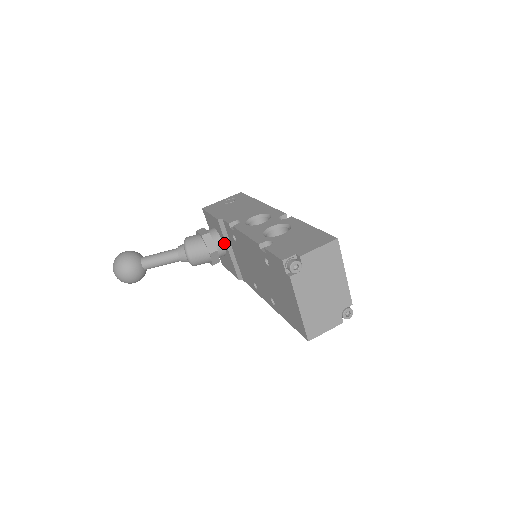
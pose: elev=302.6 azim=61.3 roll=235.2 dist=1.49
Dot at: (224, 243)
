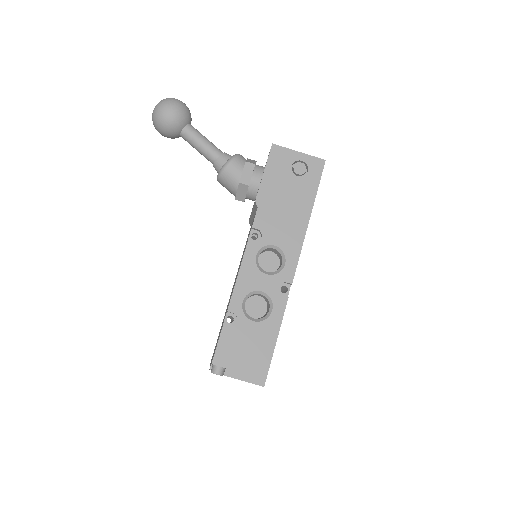
Dot at: occluded
